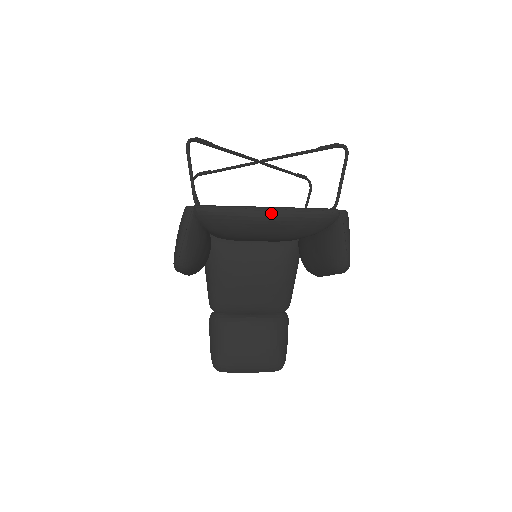
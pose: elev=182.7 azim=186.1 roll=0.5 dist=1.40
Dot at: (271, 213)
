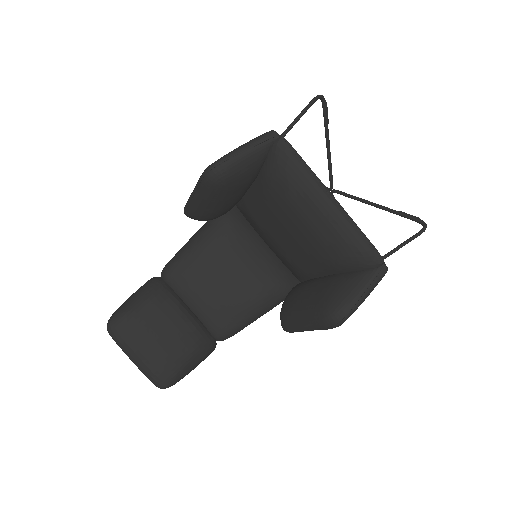
Dot at: (334, 203)
